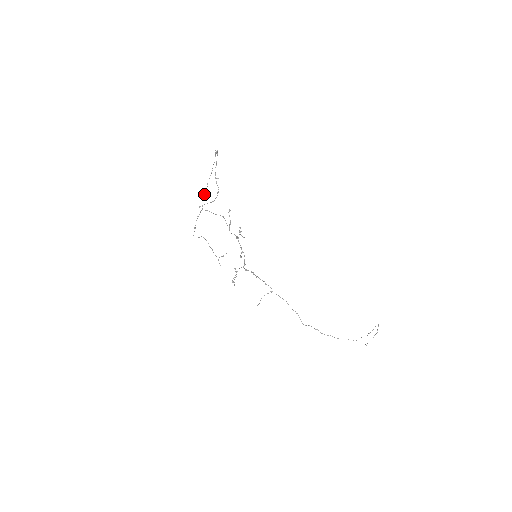
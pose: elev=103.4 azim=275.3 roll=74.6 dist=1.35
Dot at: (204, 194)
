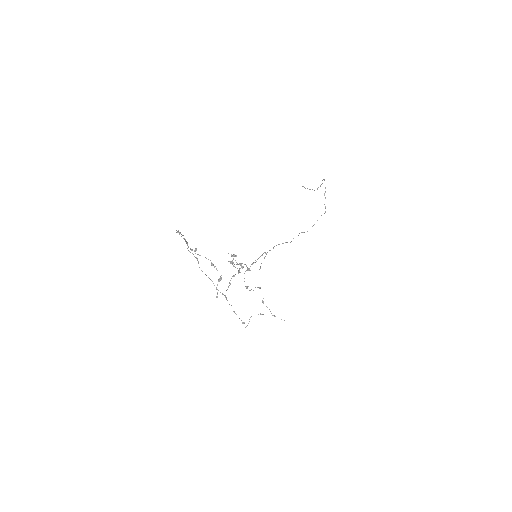
Dot at: occluded
